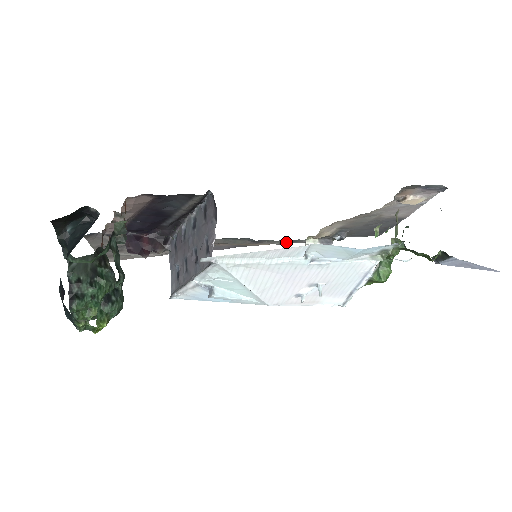
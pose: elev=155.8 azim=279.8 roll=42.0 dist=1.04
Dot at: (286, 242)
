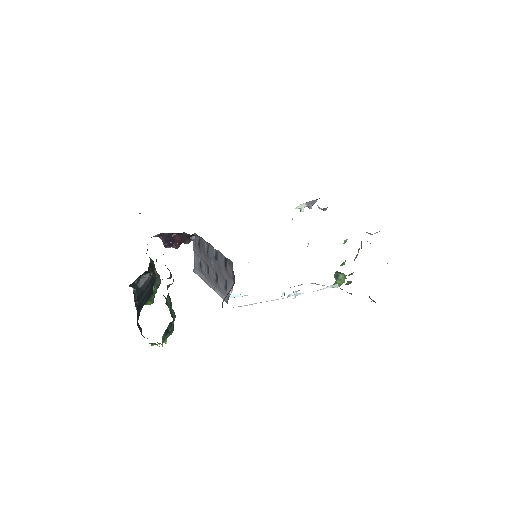
Dot at: occluded
